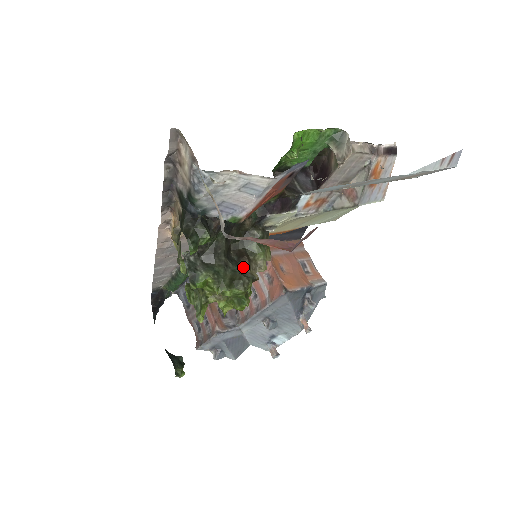
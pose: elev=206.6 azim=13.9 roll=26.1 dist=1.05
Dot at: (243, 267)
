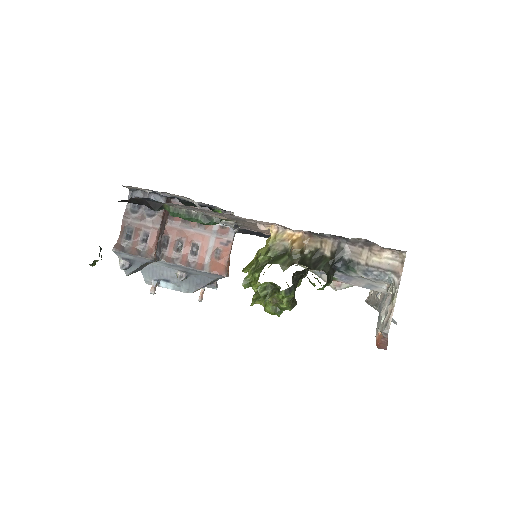
Dot at: occluded
